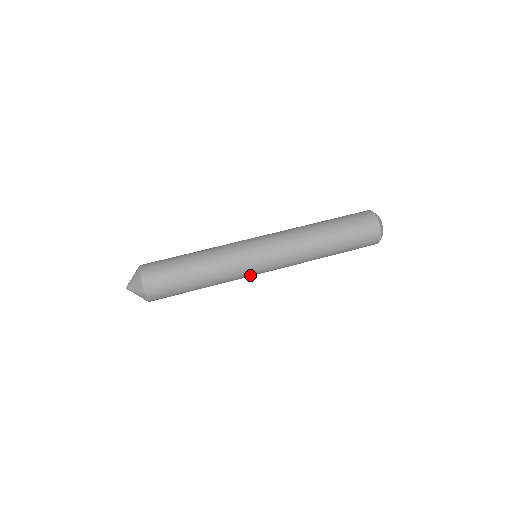
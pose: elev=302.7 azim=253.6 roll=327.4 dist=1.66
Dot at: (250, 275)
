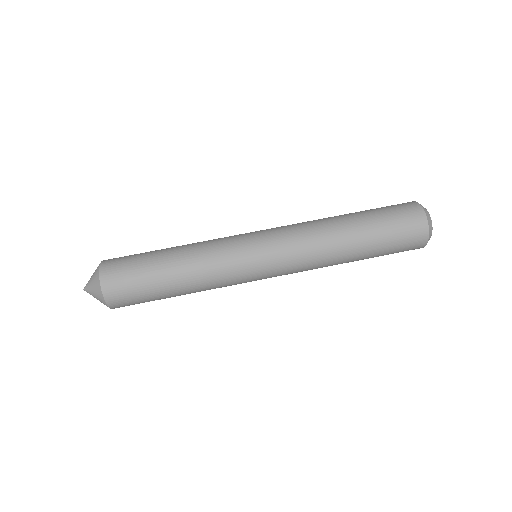
Dot at: occluded
